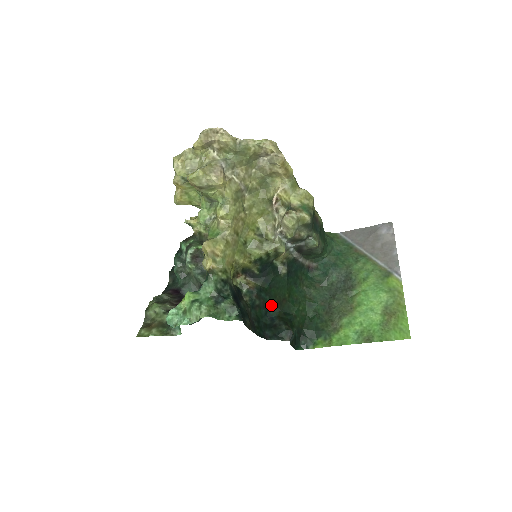
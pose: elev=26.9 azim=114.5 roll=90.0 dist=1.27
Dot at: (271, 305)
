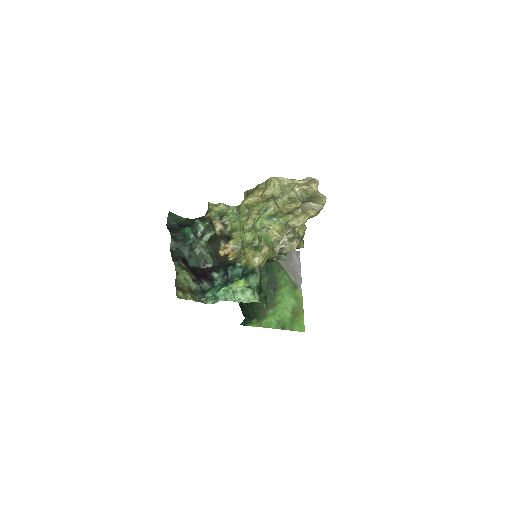
Dot at: occluded
